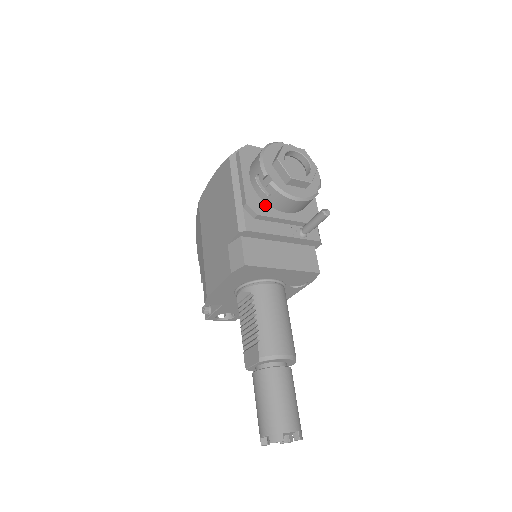
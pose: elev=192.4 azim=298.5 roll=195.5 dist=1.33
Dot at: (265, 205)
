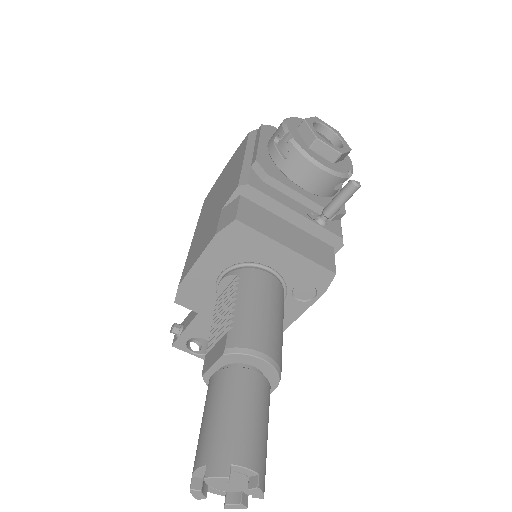
Dot at: (279, 172)
